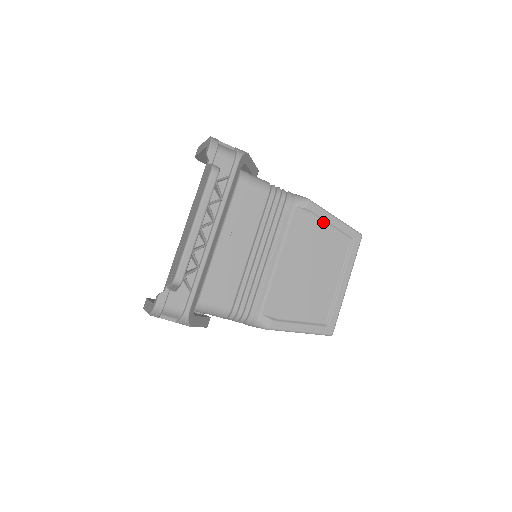
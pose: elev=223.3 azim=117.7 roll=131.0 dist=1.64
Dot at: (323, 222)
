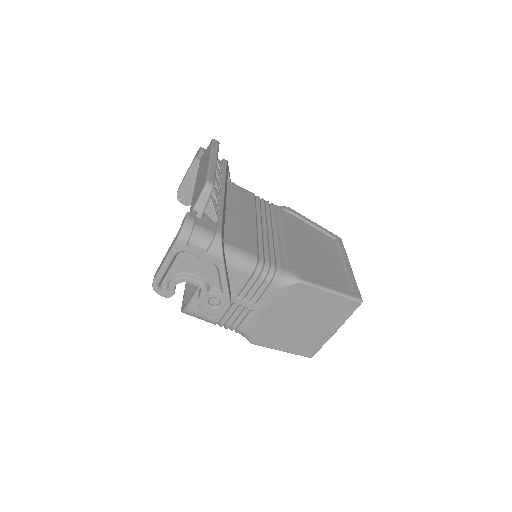
Dot at: (306, 223)
